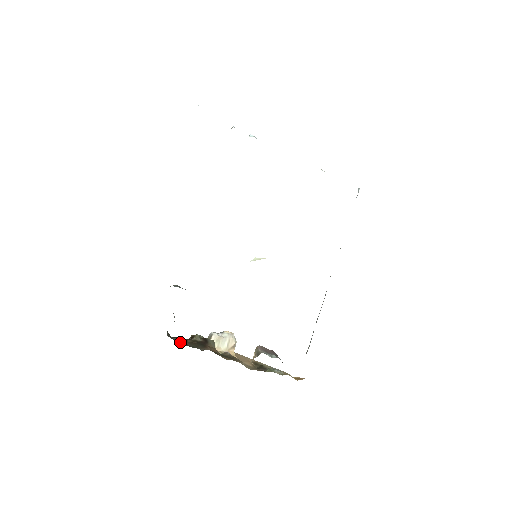
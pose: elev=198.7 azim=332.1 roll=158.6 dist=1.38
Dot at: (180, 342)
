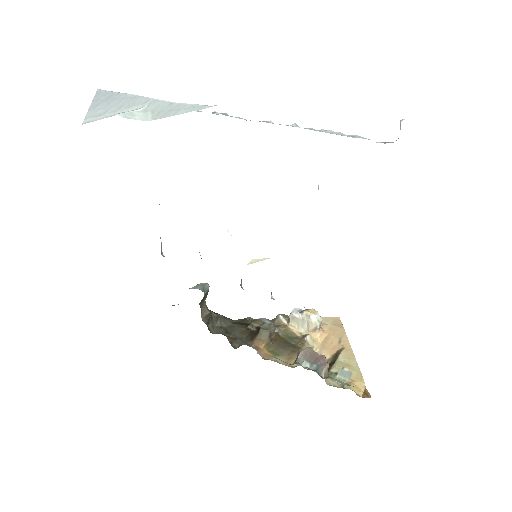
Dot at: (230, 332)
